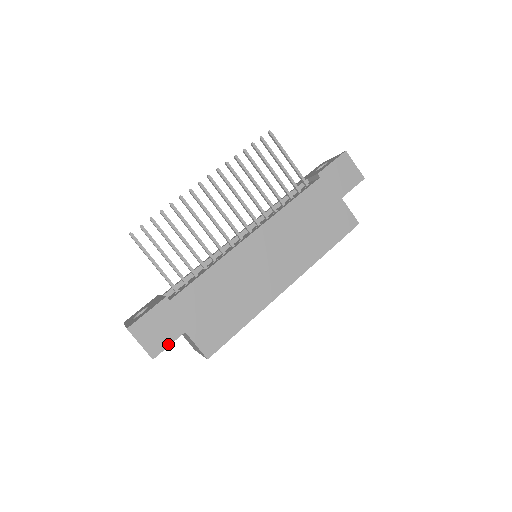
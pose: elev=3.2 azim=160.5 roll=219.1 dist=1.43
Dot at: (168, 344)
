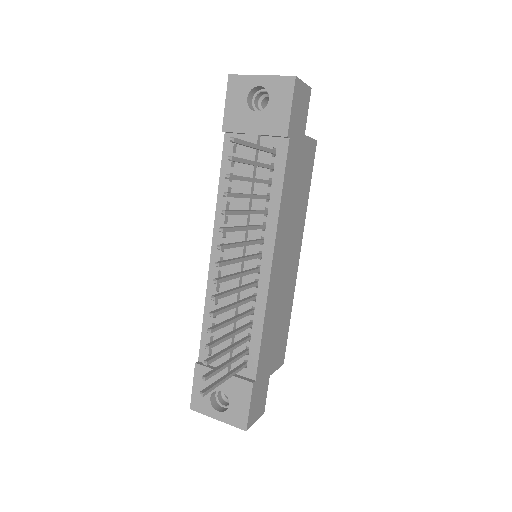
Dot at: (266, 396)
